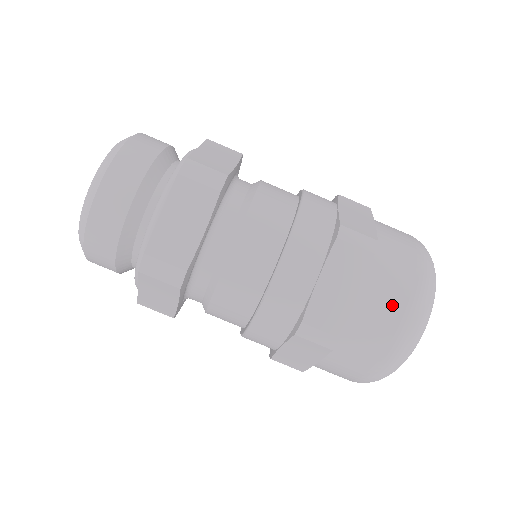
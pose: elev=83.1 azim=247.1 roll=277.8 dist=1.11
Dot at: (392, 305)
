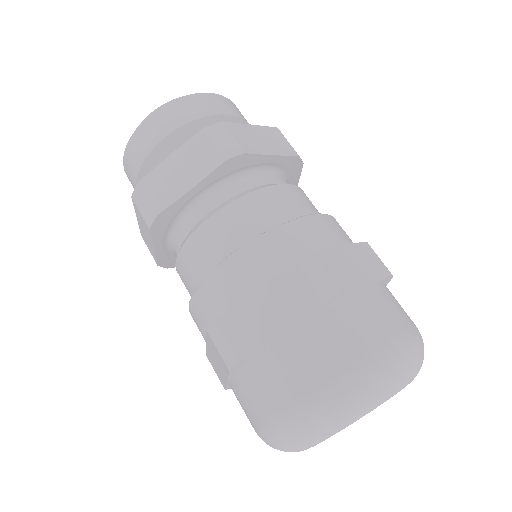
Dot at: (395, 315)
